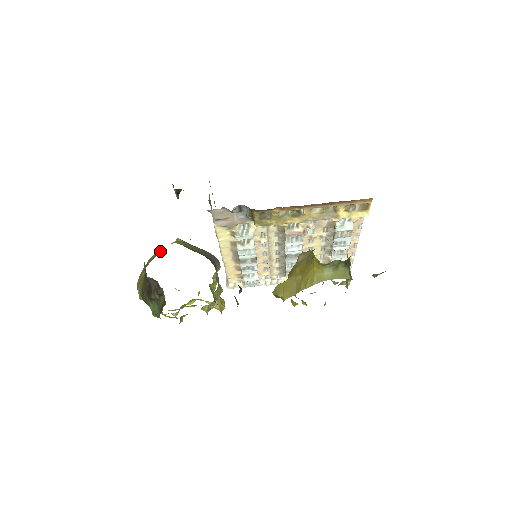
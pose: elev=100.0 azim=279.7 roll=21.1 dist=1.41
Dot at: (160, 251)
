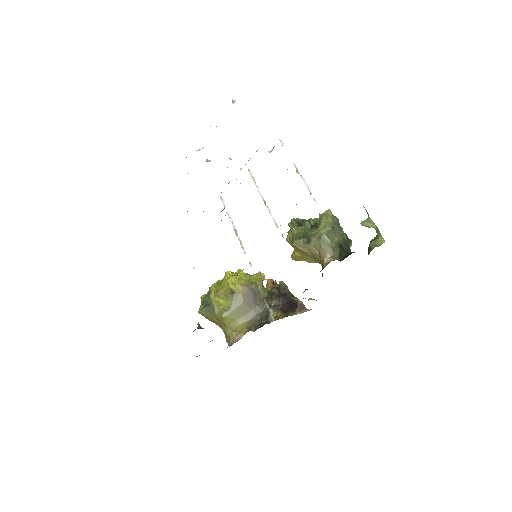
Dot at: (208, 315)
